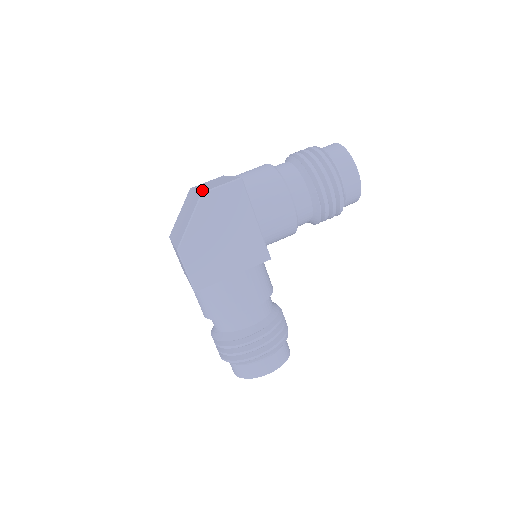
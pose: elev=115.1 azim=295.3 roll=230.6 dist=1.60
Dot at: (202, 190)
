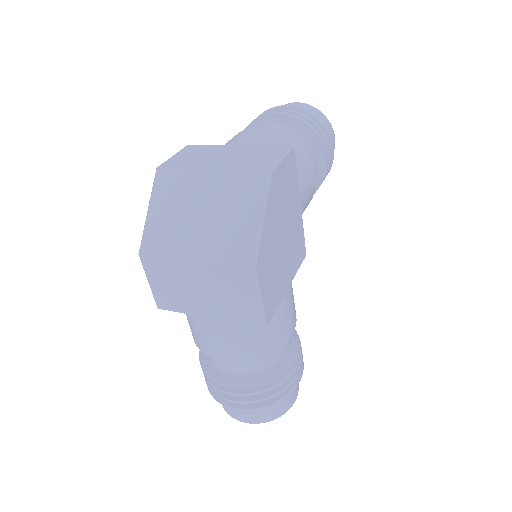
Dot at: (251, 167)
